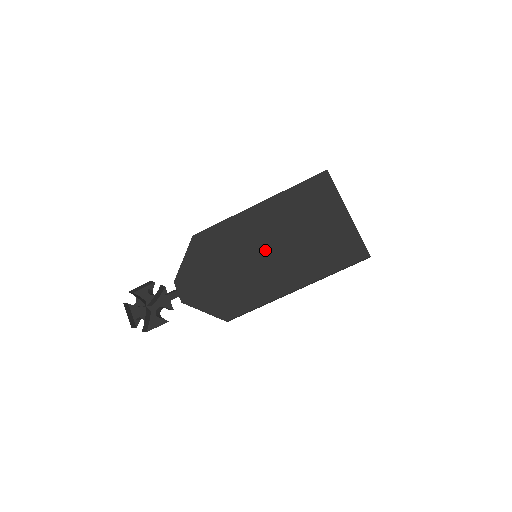
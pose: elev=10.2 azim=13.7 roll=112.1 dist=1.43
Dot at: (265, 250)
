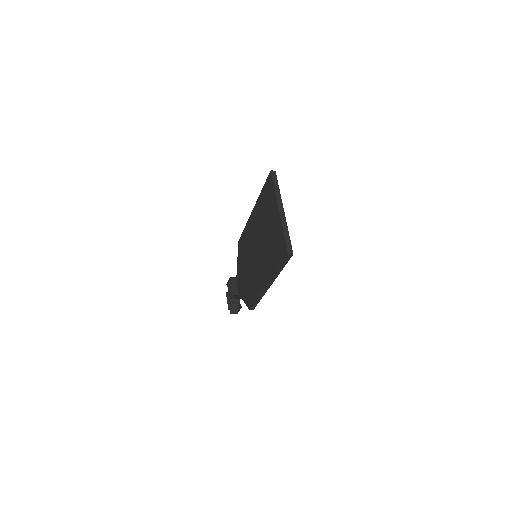
Dot at: (256, 251)
